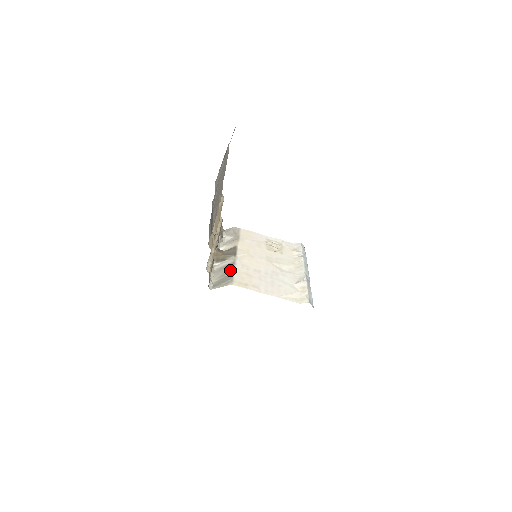
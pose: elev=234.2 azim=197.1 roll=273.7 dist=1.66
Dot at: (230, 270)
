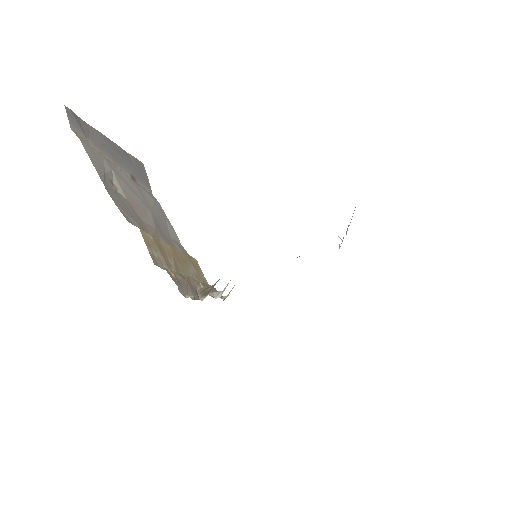
Dot at: occluded
